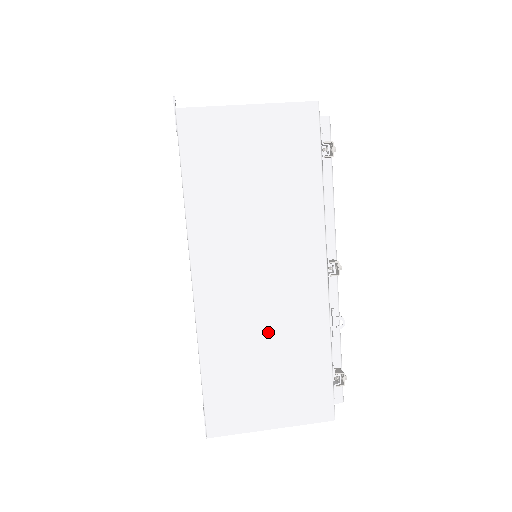
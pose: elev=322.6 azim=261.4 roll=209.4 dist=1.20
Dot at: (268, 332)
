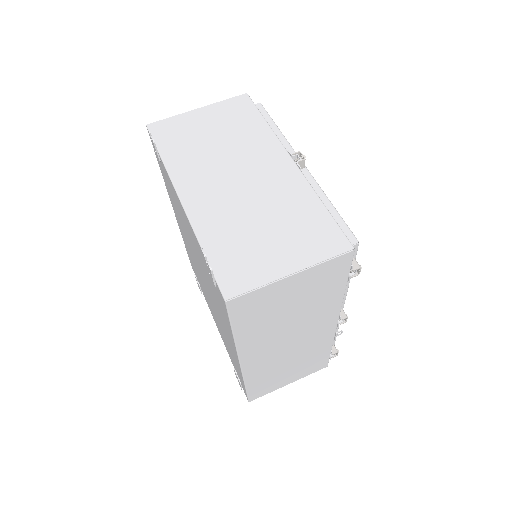
Dot at: (292, 359)
